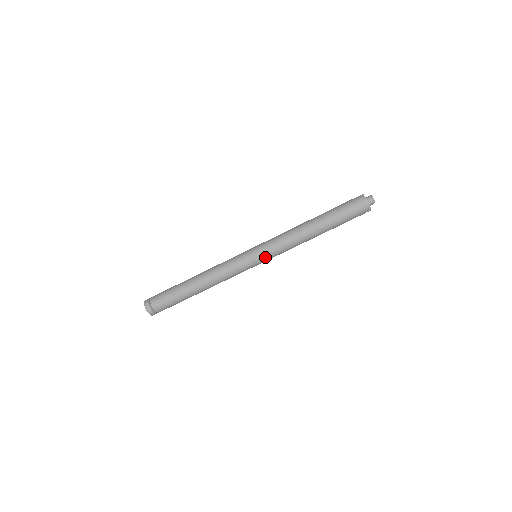
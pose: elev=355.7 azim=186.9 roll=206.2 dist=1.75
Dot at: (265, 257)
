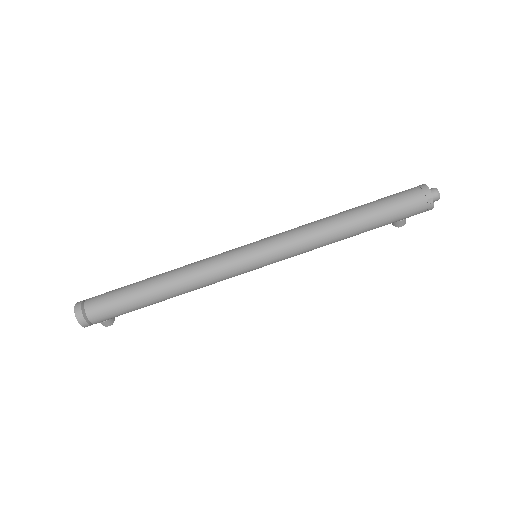
Dot at: (268, 250)
